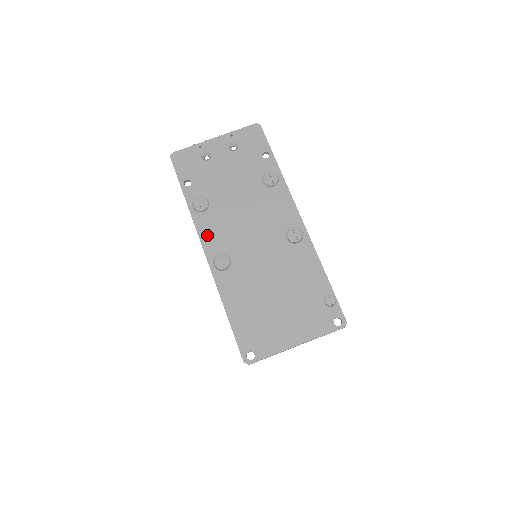
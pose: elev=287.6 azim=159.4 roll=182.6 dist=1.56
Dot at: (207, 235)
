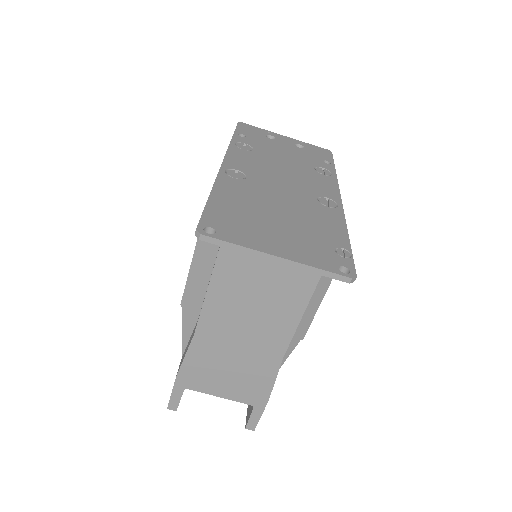
Dot at: (235, 158)
